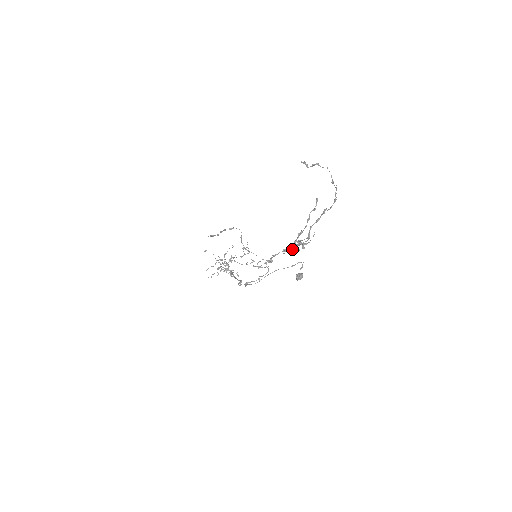
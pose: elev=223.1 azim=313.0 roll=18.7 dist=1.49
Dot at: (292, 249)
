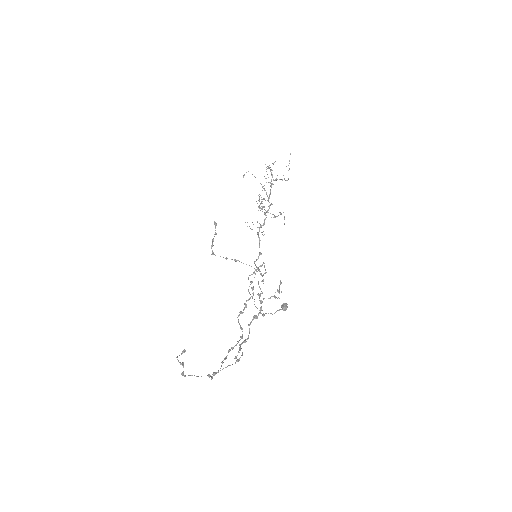
Dot at: (261, 302)
